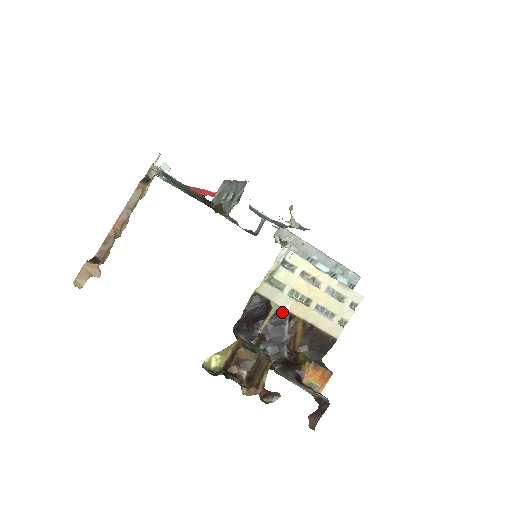
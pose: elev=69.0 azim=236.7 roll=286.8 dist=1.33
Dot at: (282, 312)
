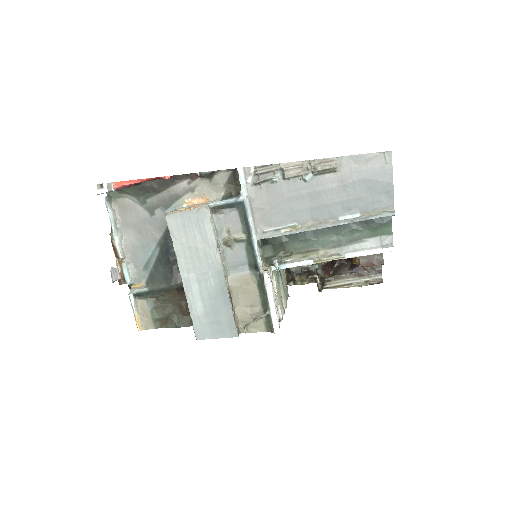
Dot at: occluded
